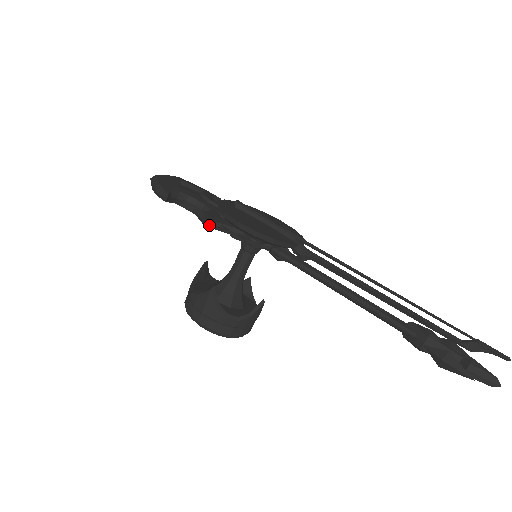
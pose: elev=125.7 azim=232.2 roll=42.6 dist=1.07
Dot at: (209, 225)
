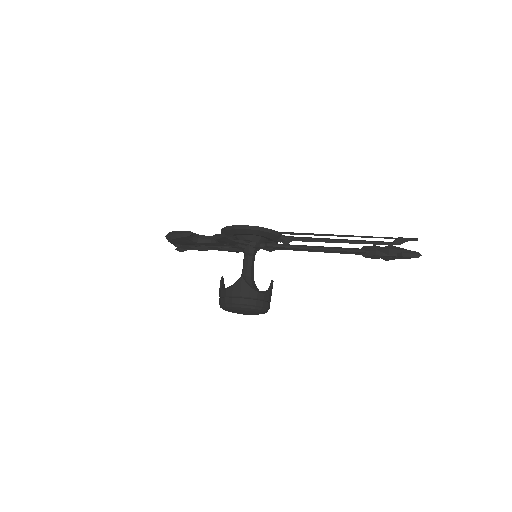
Dot at: (227, 236)
